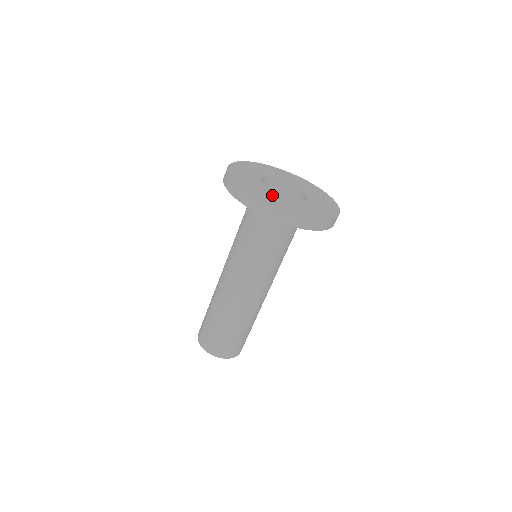
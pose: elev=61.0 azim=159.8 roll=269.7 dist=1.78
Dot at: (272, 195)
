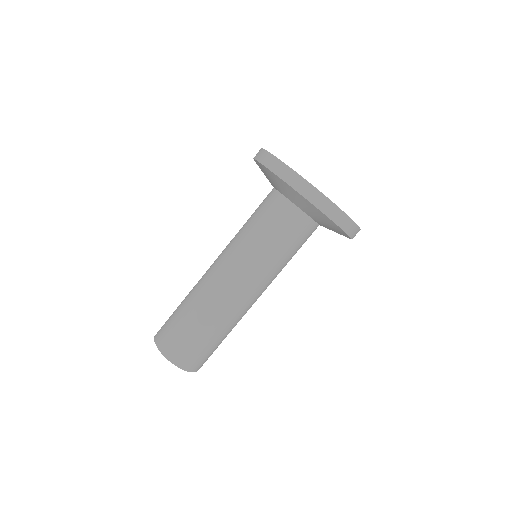
Dot at: occluded
